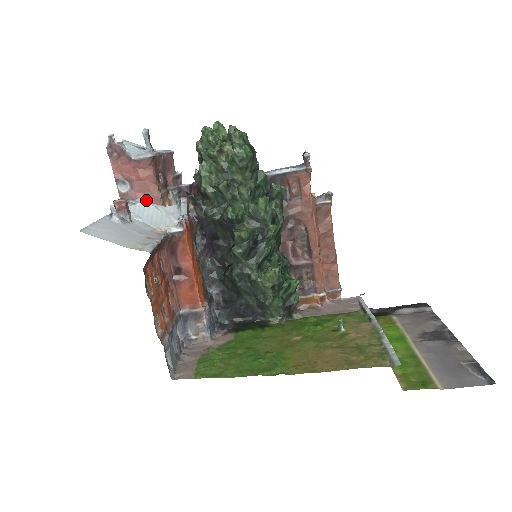
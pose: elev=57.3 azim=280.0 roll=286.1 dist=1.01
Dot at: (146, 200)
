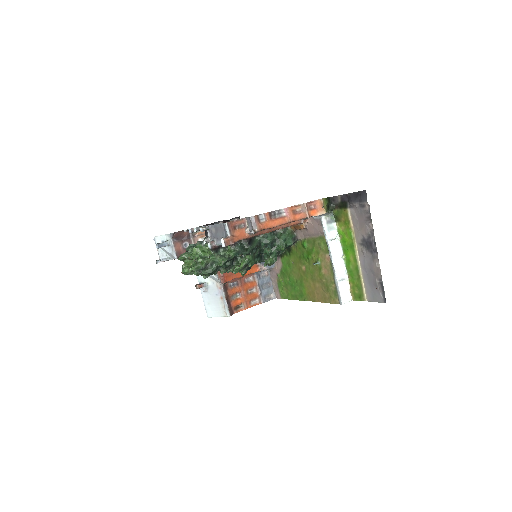
Dot at: occluded
